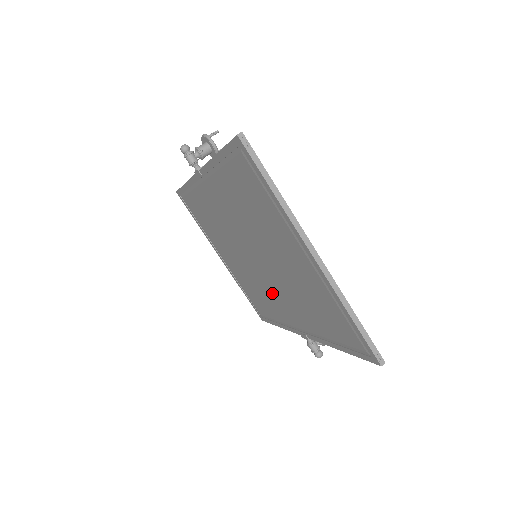
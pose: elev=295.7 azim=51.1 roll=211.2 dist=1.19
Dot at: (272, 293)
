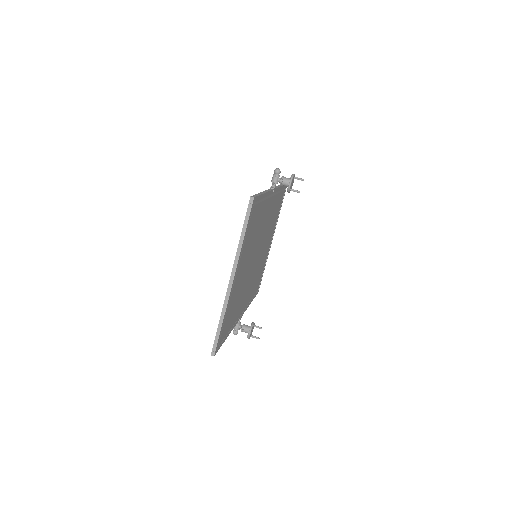
Dot at: occluded
